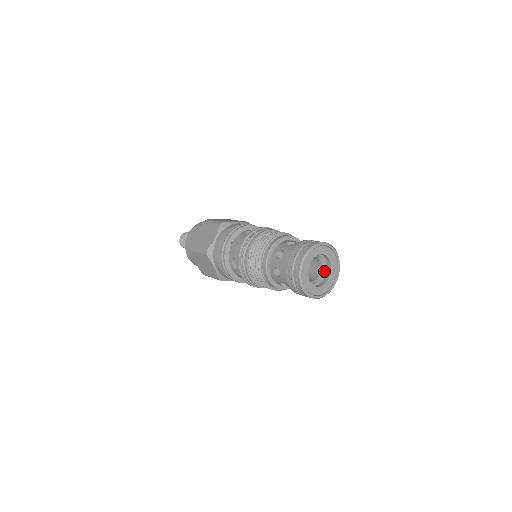
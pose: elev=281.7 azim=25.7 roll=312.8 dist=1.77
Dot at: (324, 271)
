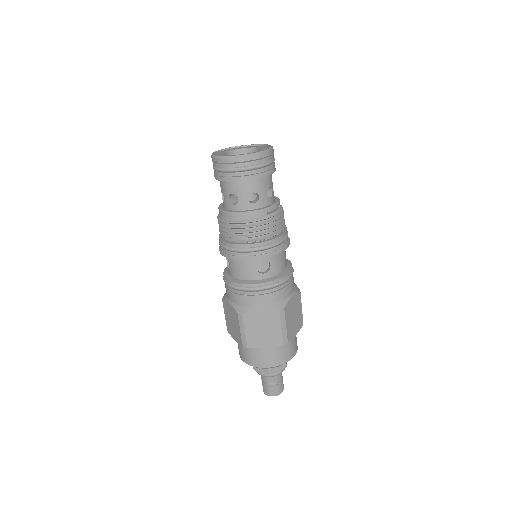
Dot at: occluded
